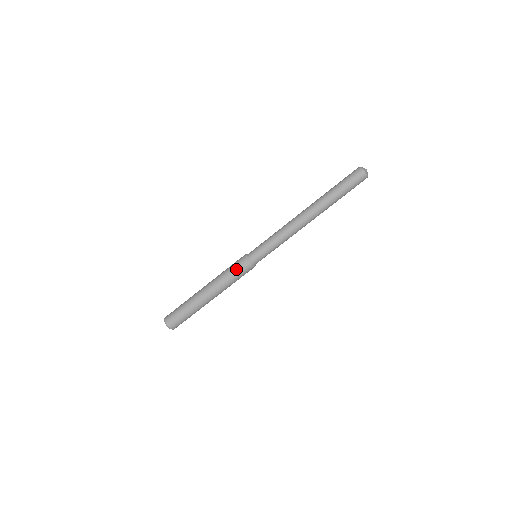
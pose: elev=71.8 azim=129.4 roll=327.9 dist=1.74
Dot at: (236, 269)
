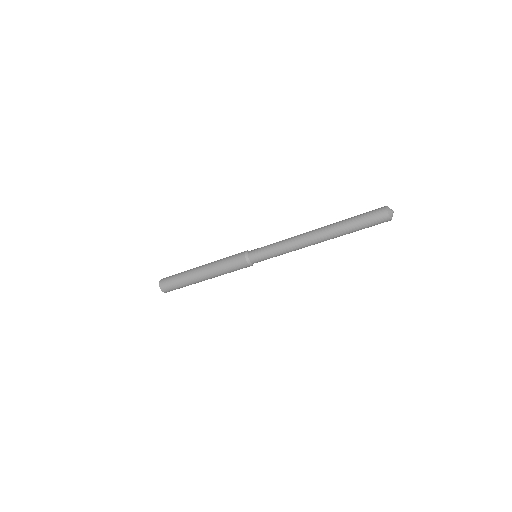
Dot at: (233, 262)
